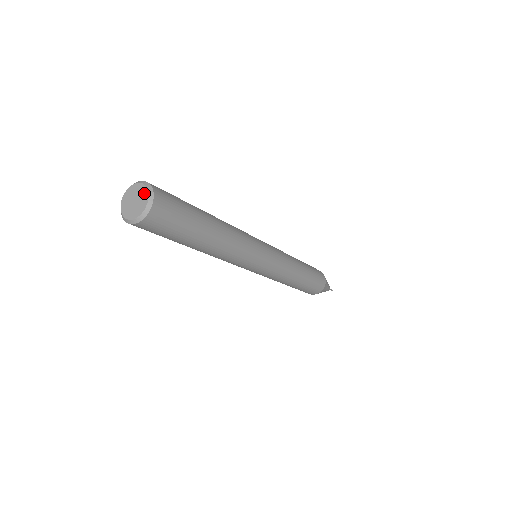
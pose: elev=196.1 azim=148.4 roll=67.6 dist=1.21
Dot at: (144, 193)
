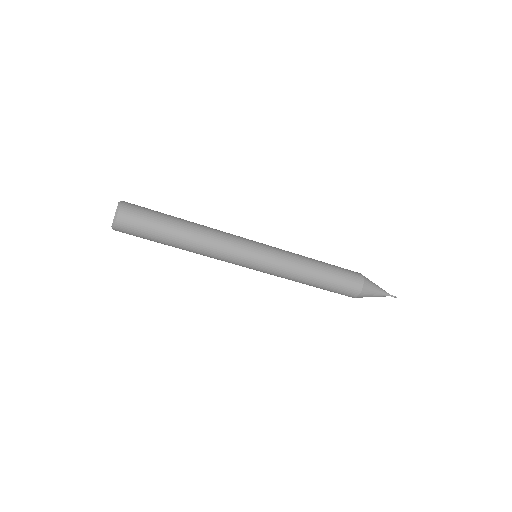
Dot at: (116, 210)
